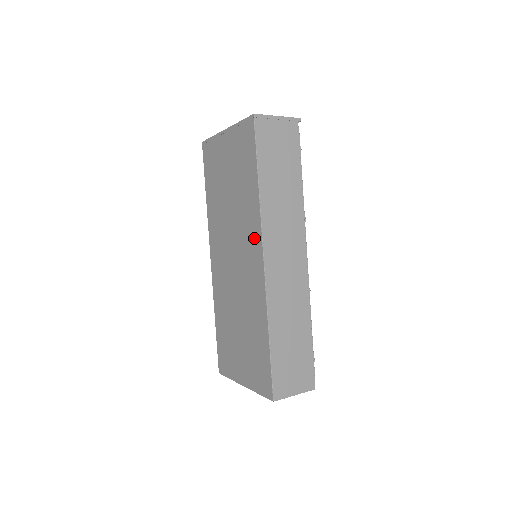
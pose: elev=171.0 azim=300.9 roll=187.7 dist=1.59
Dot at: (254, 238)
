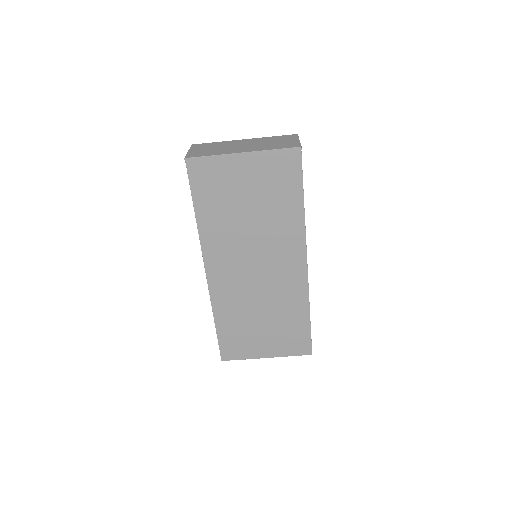
Dot at: (294, 249)
